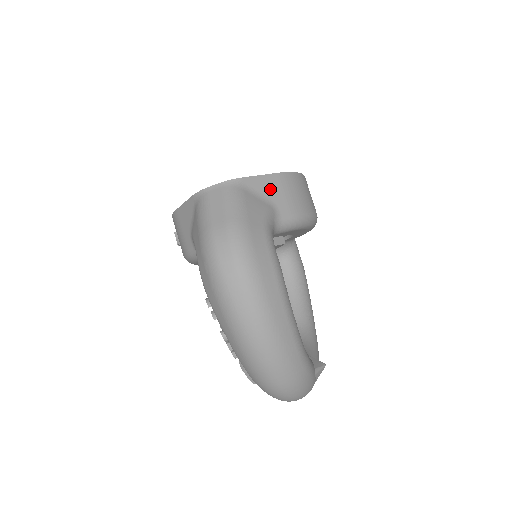
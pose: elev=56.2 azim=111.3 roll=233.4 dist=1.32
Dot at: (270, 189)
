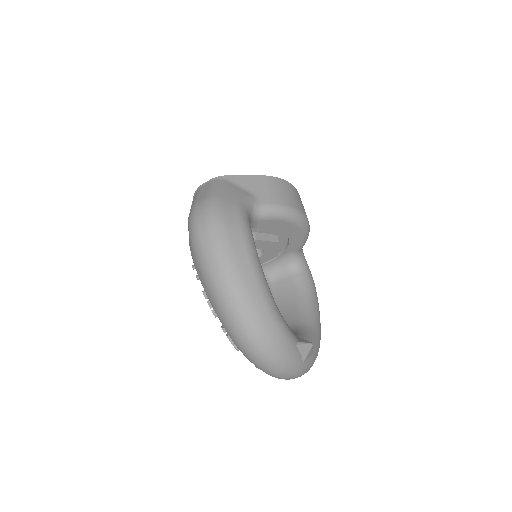
Dot at: (253, 185)
